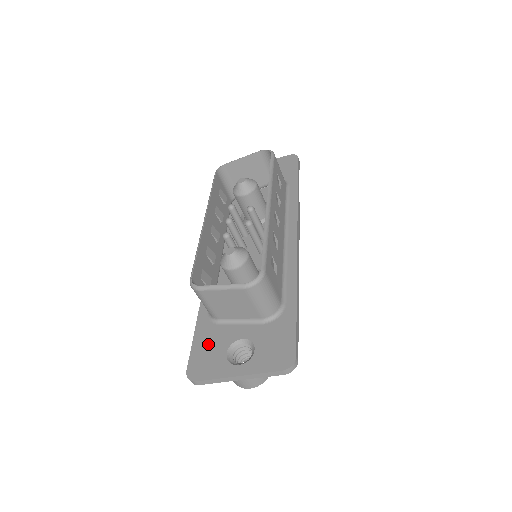
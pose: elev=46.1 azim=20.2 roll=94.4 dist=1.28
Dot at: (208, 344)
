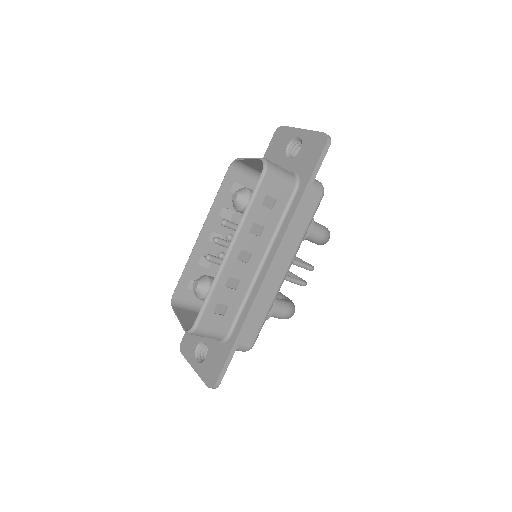
Dot at: occluded
